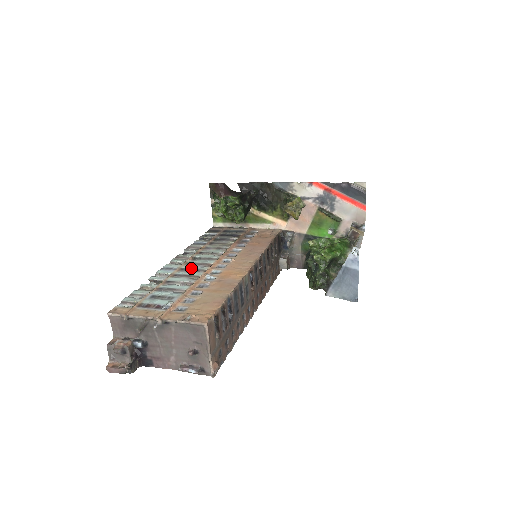
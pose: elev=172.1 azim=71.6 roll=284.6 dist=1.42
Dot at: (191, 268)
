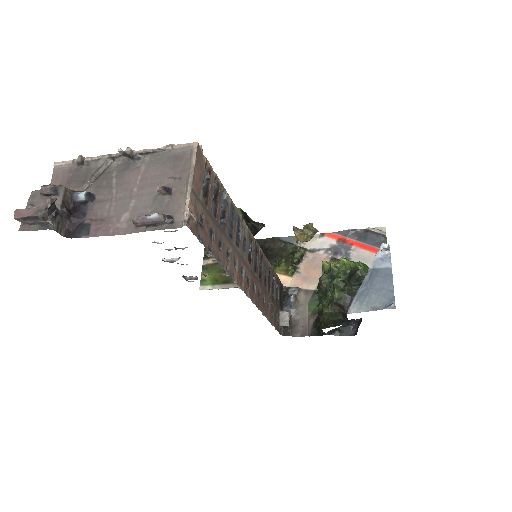
Dot at: occluded
